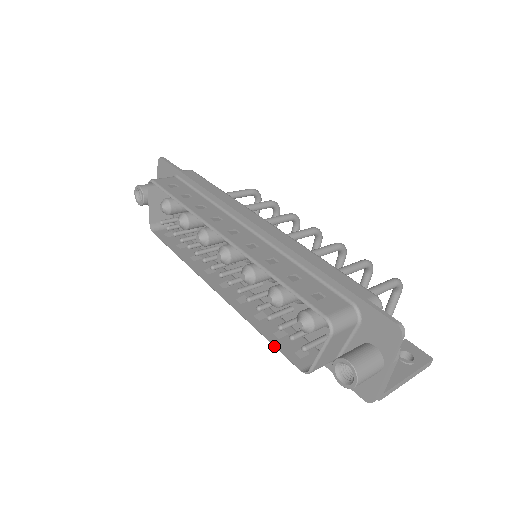
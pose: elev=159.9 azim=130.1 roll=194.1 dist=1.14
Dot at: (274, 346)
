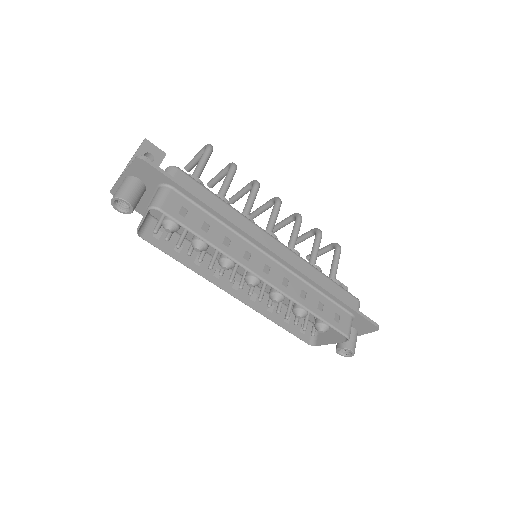
Dot at: (289, 332)
